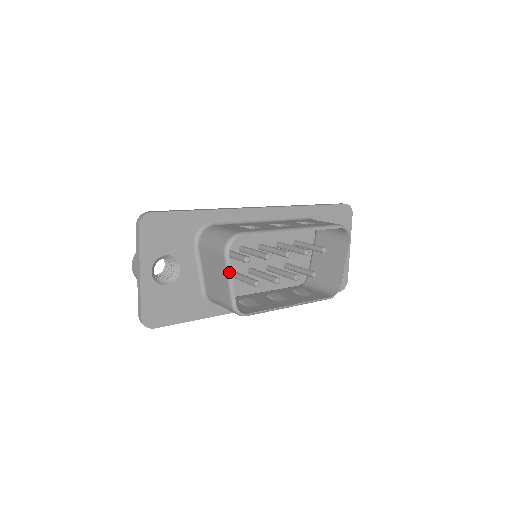
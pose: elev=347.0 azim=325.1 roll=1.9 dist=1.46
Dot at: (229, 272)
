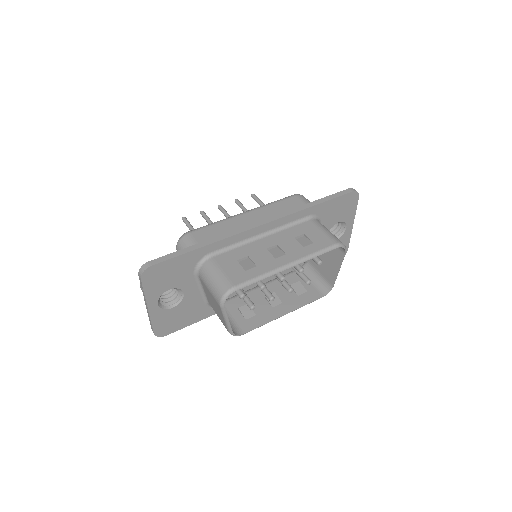
Dot at: (225, 316)
